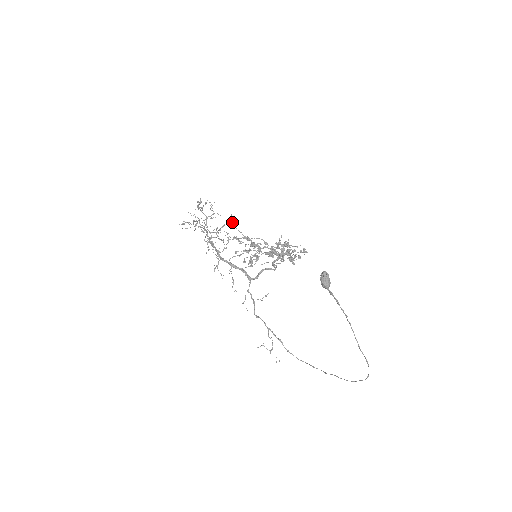
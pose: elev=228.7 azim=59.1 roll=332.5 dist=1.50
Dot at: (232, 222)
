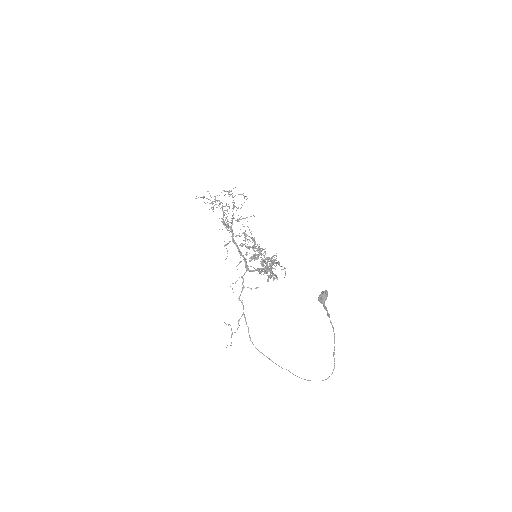
Dot at: occluded
